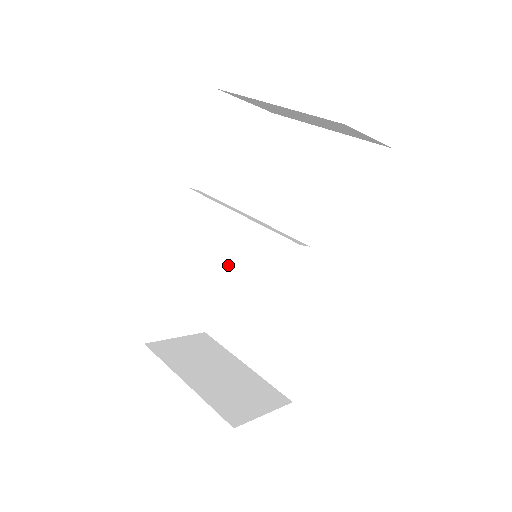
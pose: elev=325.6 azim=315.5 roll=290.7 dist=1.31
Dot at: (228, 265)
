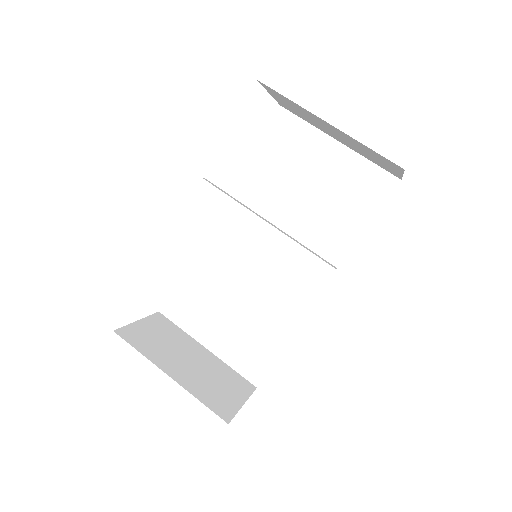
Dot at: (199, 249)
